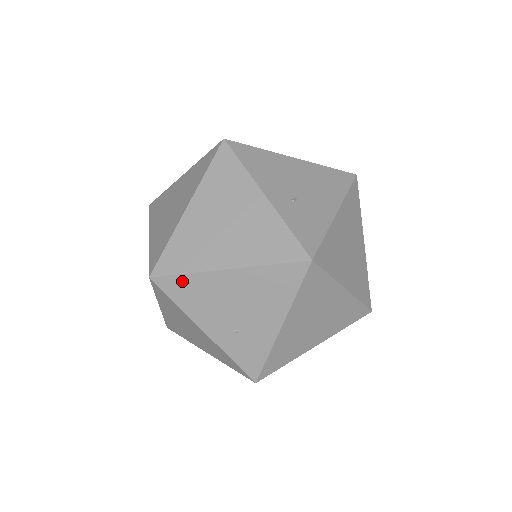
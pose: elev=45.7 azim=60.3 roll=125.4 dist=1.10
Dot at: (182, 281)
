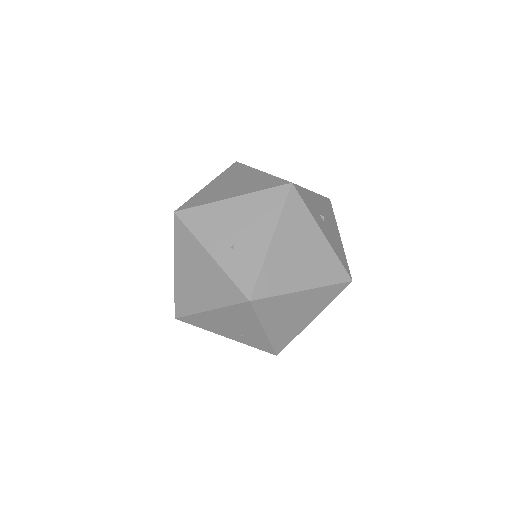
Dot at: (192, 318)
